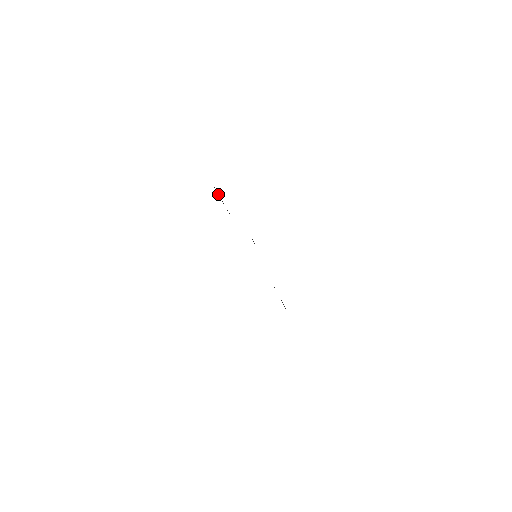
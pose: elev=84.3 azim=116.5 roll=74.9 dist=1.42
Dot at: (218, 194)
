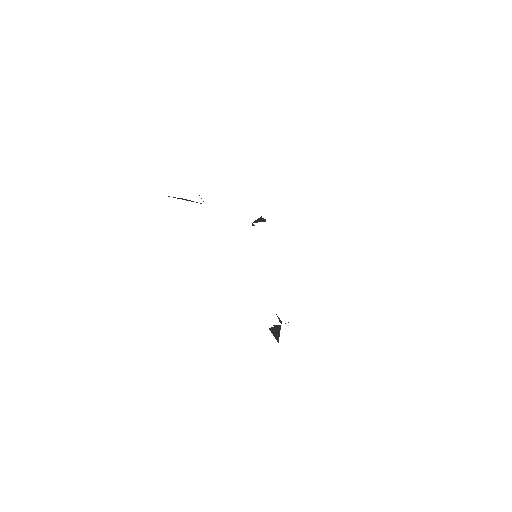
Dot at: (277, 334)
